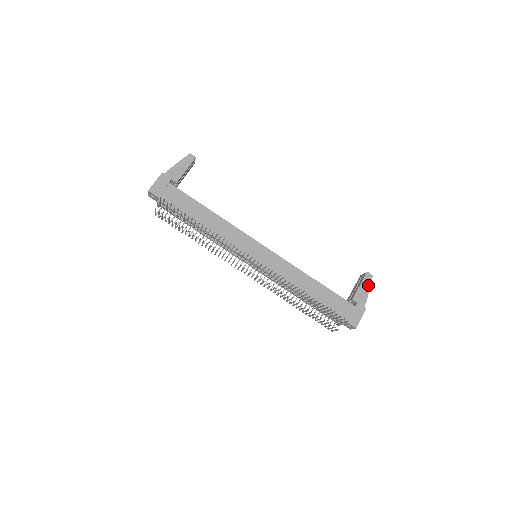
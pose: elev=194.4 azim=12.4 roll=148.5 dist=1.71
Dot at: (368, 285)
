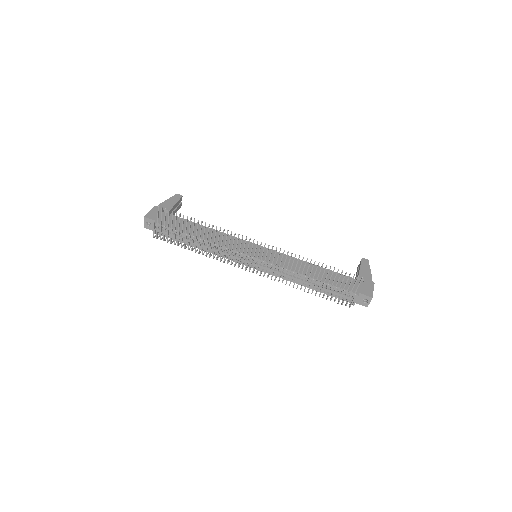
Dot at: (368, 266)
